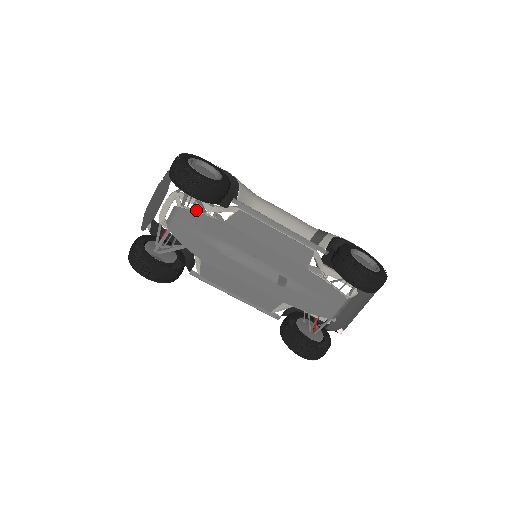
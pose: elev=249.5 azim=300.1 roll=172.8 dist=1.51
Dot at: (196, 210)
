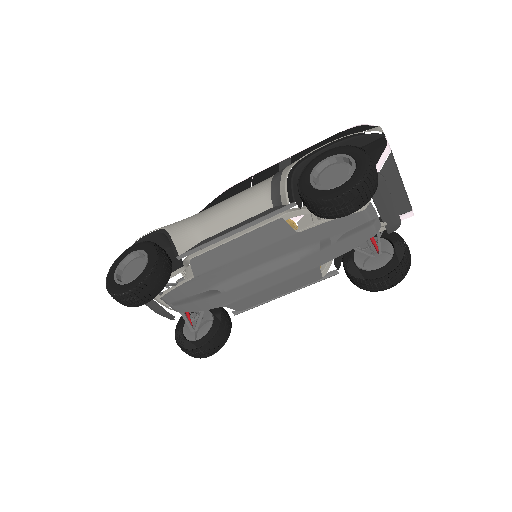
Dot at: (171, 288)
